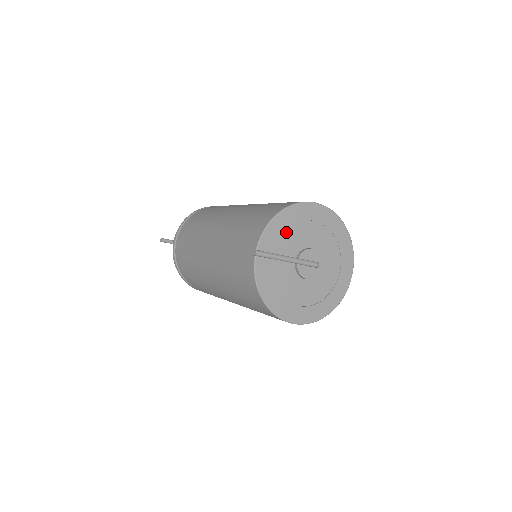
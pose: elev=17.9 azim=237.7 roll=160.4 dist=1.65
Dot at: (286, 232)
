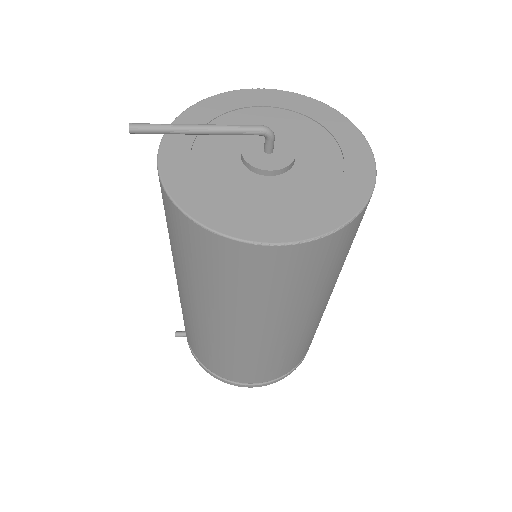
Dot at: occluded
